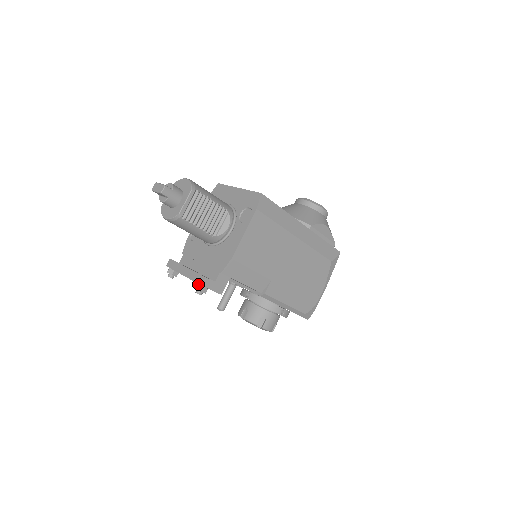
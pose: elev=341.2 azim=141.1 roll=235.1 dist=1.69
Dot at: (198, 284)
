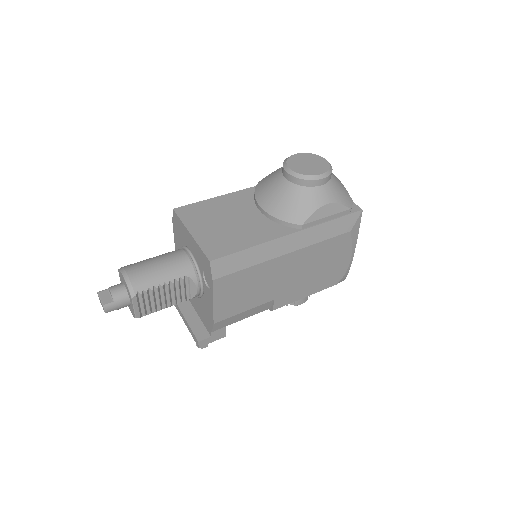
Dot at: (196, 343)
